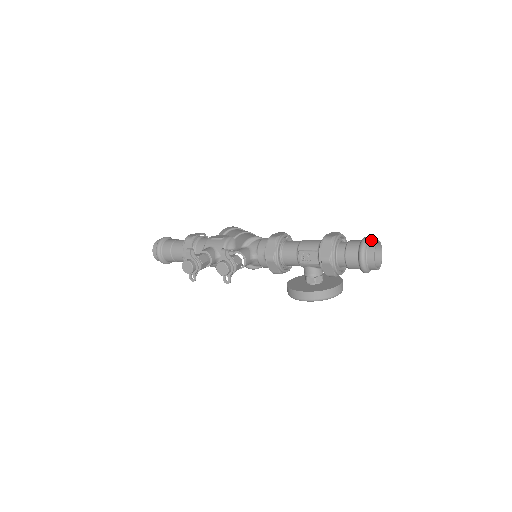
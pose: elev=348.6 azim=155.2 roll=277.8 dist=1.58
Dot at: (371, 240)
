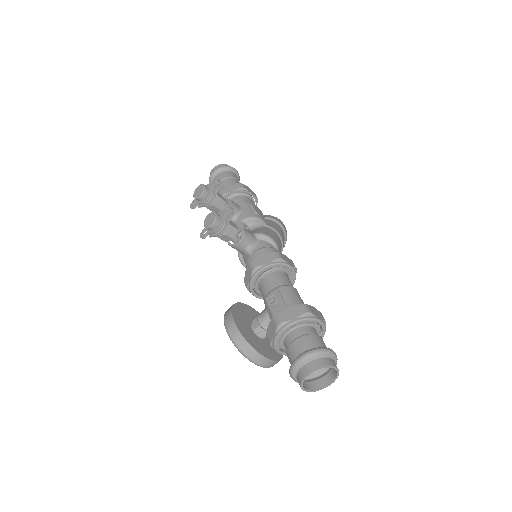
Dot at: (333, 359)
